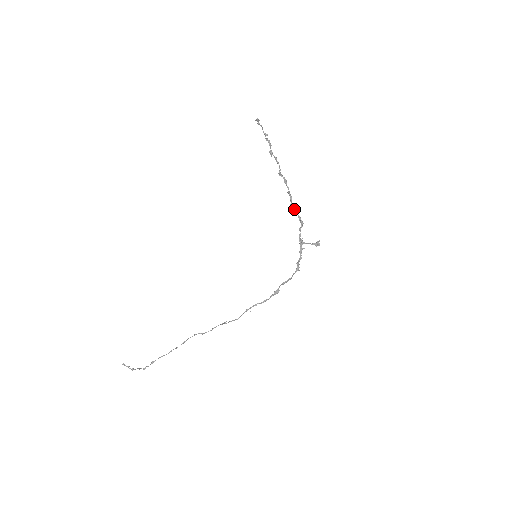
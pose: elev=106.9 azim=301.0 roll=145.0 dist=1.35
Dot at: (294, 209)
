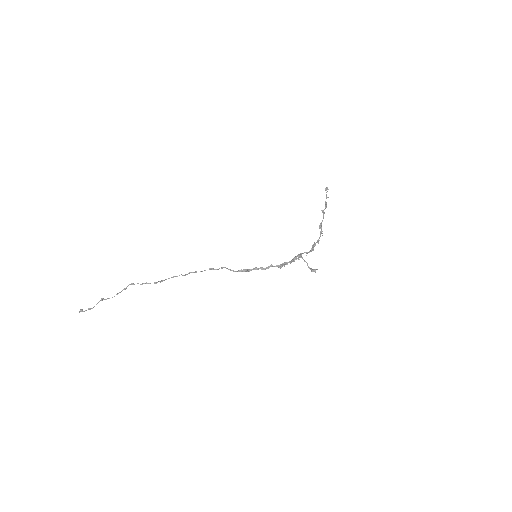
Dot at: (313, 245)
